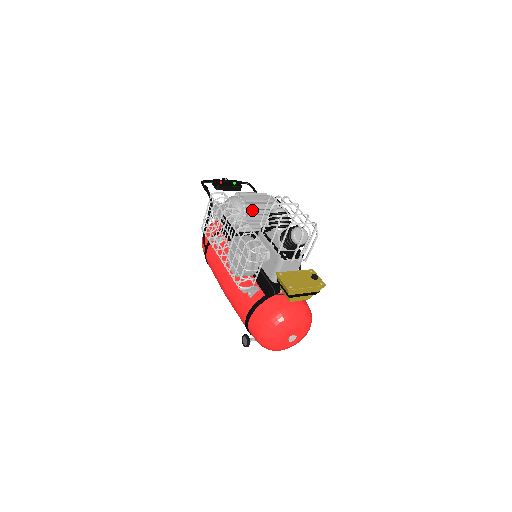
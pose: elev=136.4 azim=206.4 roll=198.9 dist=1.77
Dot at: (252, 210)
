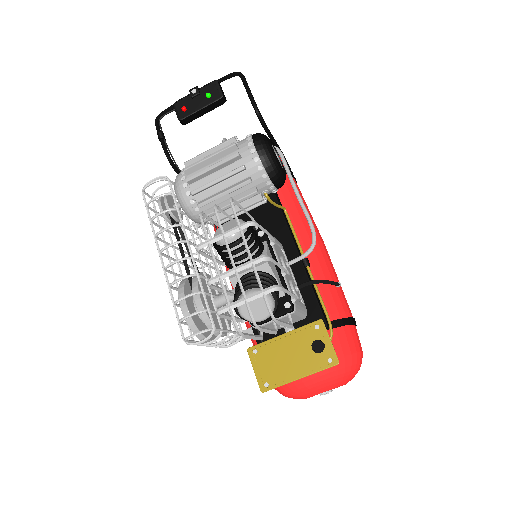
Dot at: (211, 200)
